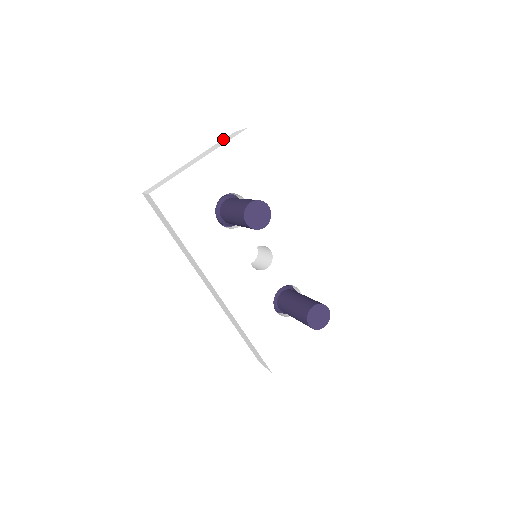
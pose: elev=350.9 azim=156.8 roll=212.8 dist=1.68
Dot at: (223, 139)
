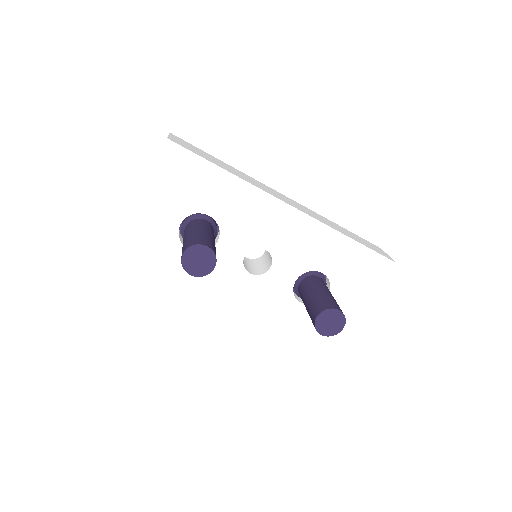
Dot at: occluded
